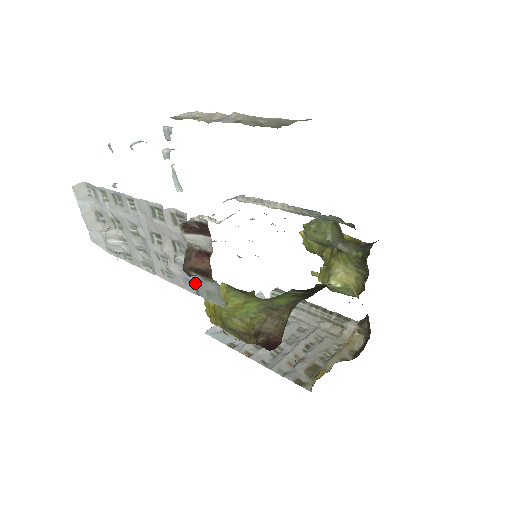
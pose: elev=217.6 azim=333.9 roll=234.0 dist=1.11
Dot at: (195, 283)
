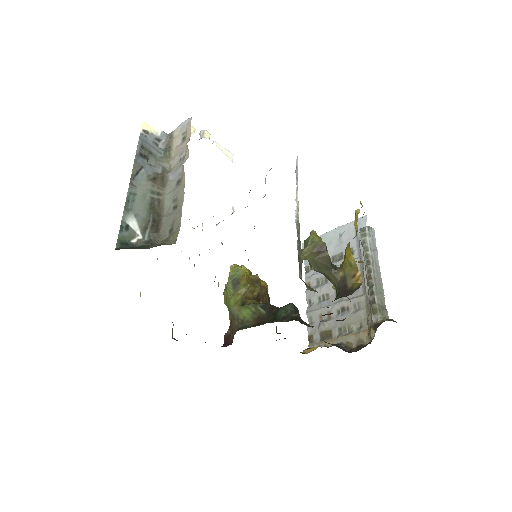
Dot at: occluded
